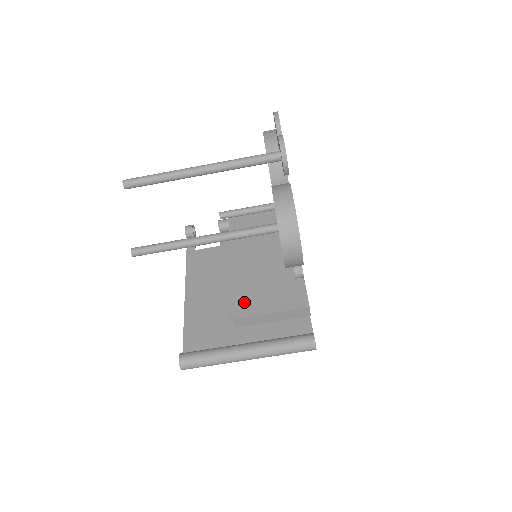
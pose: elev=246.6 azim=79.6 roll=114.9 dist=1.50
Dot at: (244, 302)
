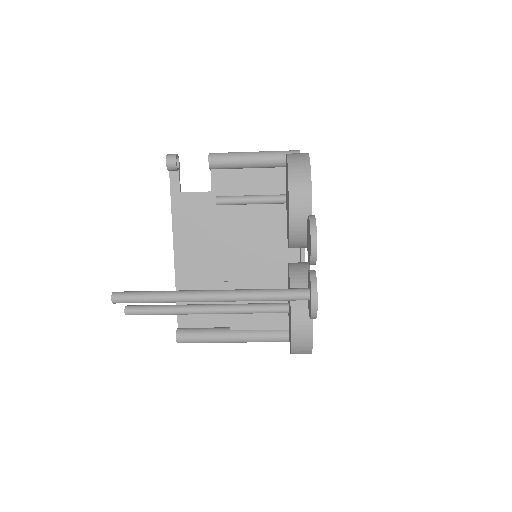
Dot at: occluded
